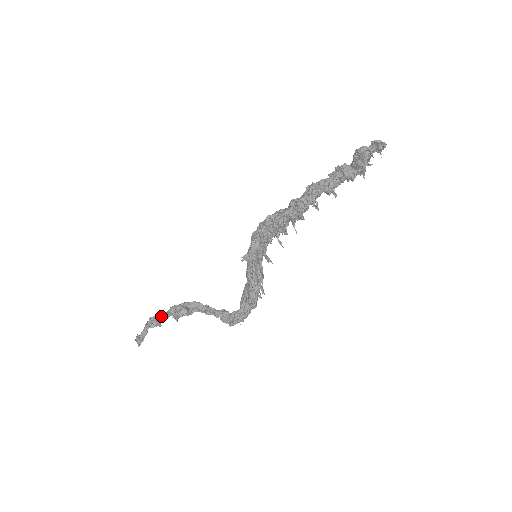
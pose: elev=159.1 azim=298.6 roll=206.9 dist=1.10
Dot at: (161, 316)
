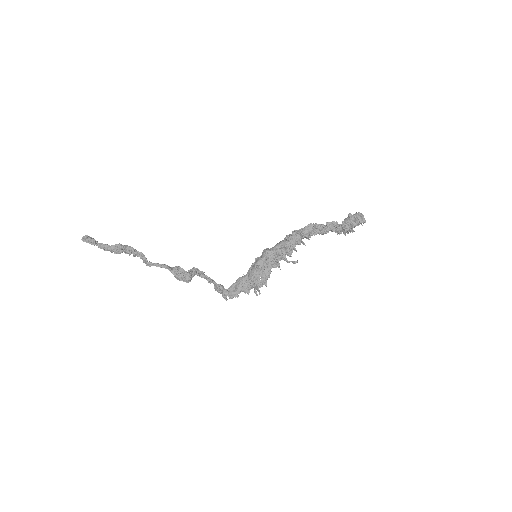
Dot at: (156, 264)
